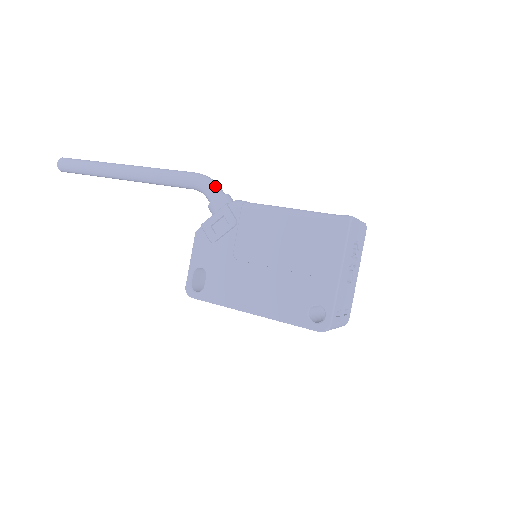
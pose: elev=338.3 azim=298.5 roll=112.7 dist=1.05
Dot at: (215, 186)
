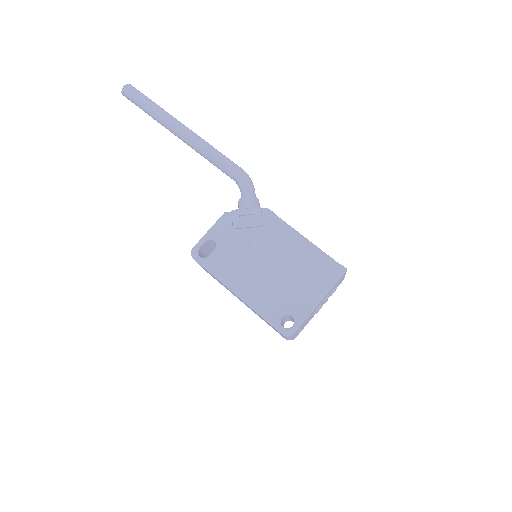
Dot at: (253, 188)
